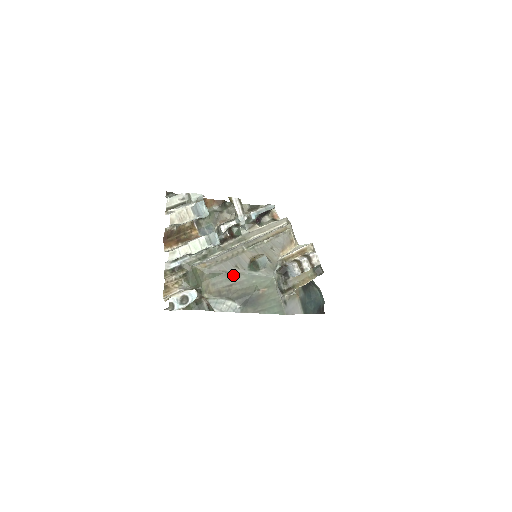
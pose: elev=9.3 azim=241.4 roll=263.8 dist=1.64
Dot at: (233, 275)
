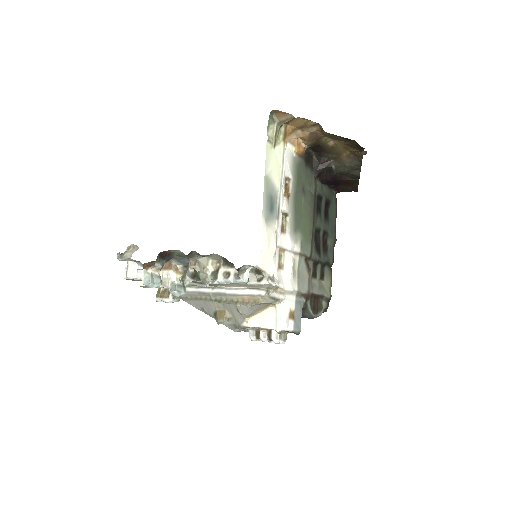
Dot at: occluded
